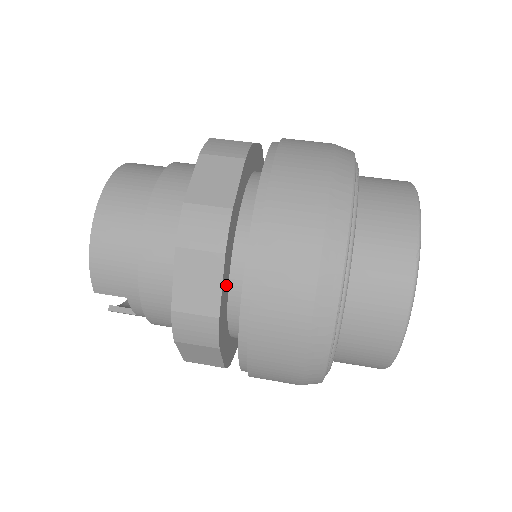
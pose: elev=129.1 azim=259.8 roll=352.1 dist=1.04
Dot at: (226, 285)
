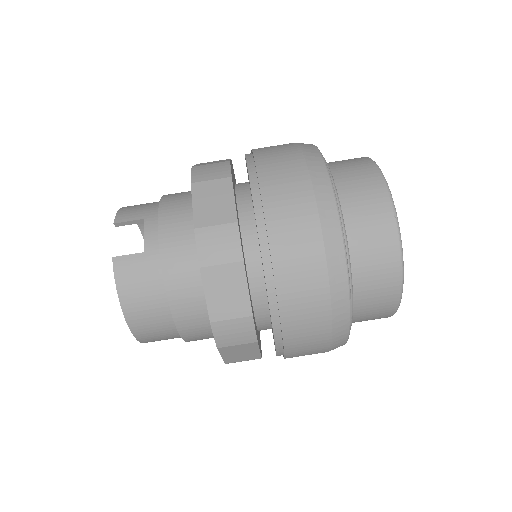
Dot at: occluded
